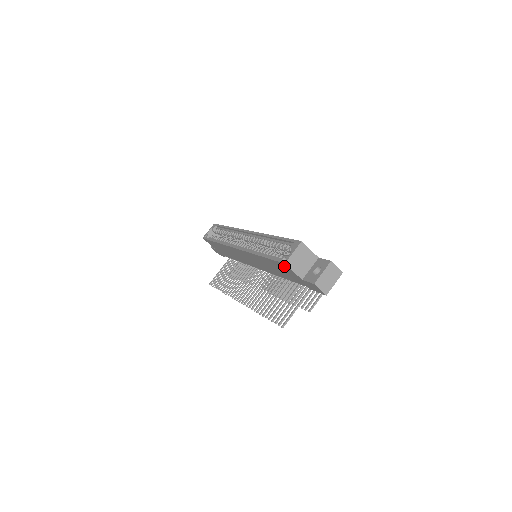
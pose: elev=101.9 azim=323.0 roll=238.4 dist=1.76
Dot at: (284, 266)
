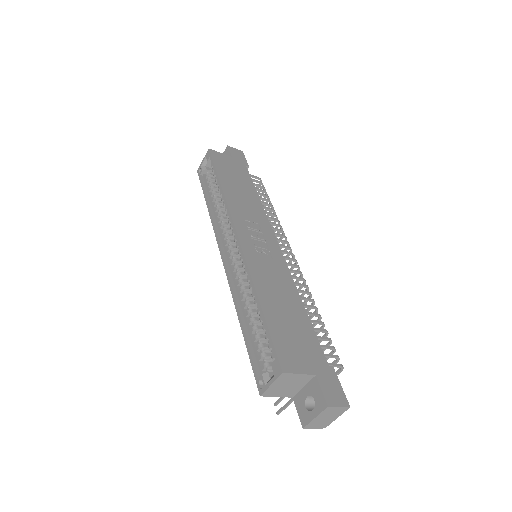
Dot at: occluded
